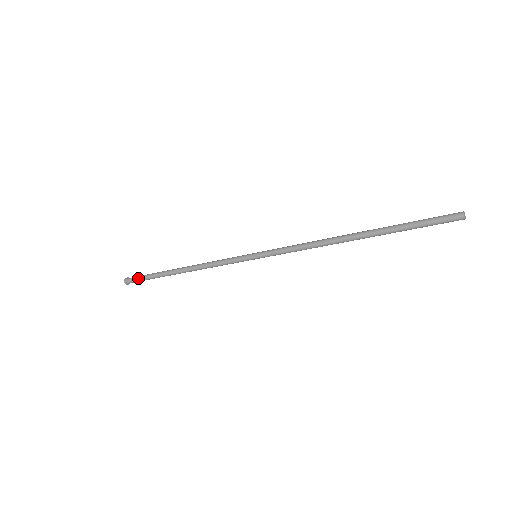
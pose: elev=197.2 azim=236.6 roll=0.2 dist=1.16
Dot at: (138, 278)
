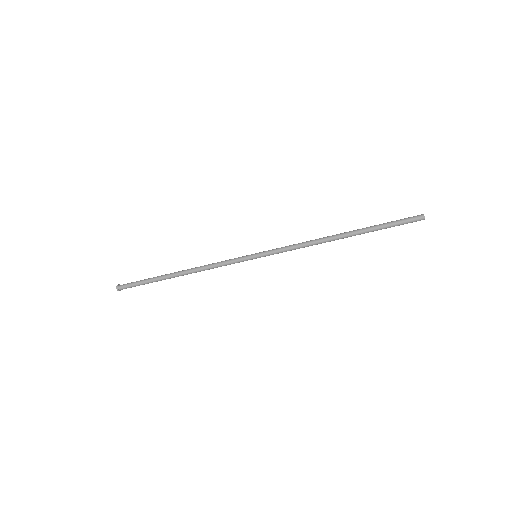
Dot at: (132, 283)
